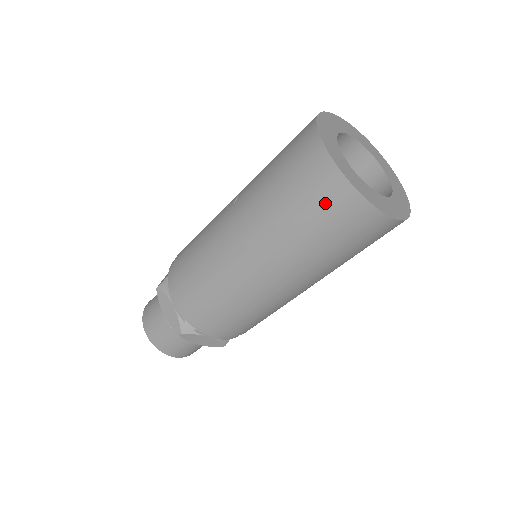
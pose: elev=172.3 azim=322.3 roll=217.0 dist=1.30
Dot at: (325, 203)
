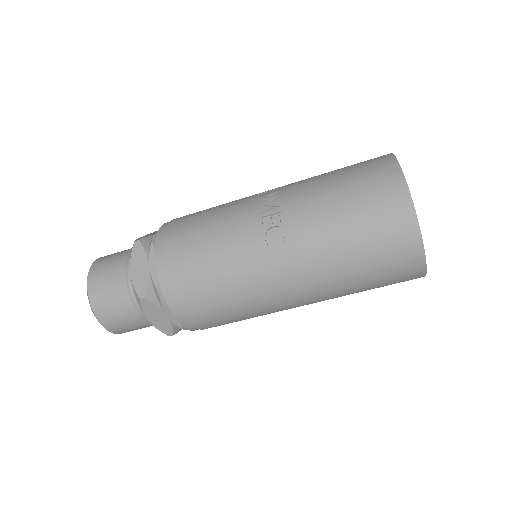
Dot at: (396, 279)
